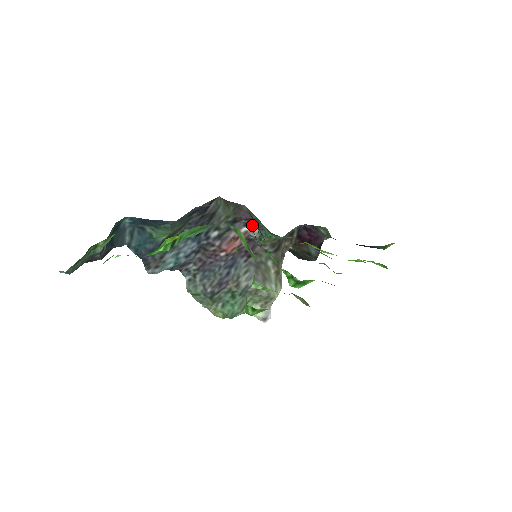
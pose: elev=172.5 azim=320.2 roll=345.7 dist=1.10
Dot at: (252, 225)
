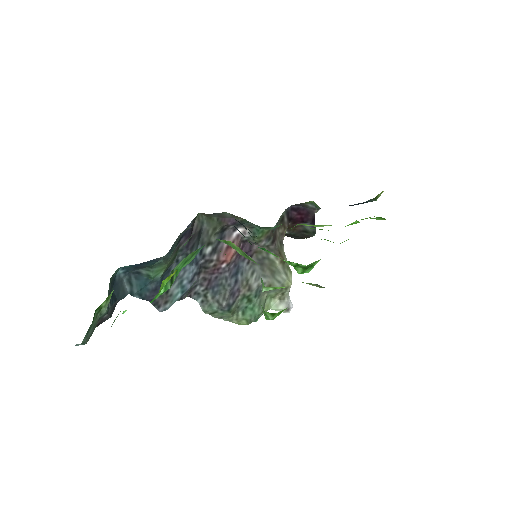
Dot at: (241, 227)
